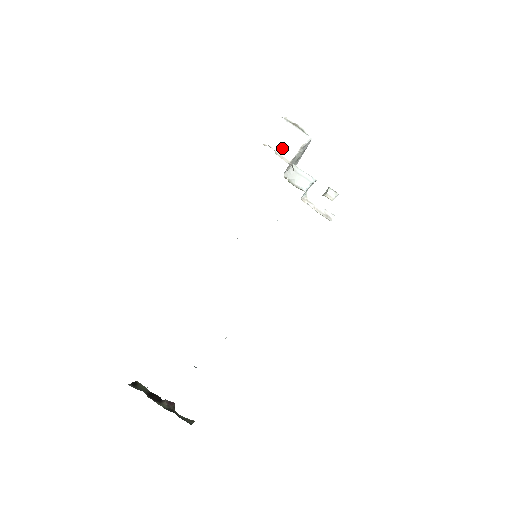
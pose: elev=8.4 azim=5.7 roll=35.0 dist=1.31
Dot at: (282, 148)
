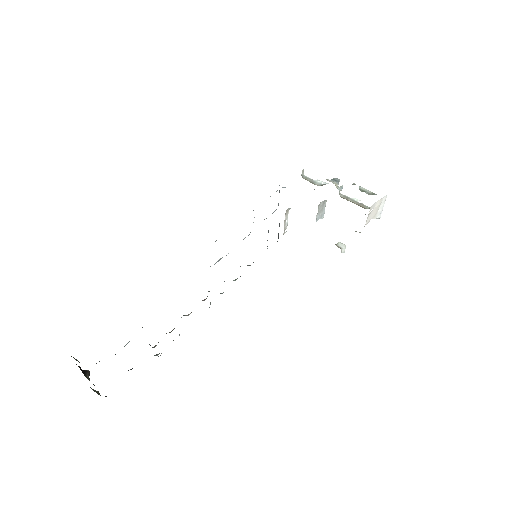
Dot at: (369, 215)
